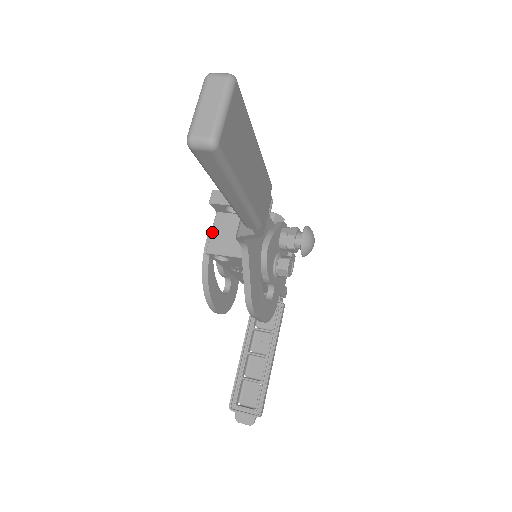
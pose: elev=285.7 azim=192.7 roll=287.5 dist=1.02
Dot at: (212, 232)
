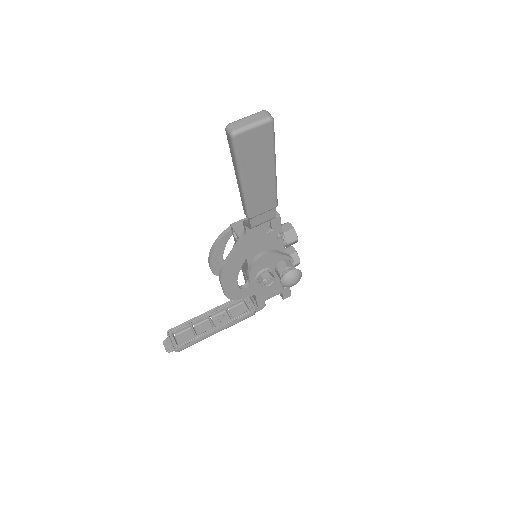
Dot at: (245, 218)
